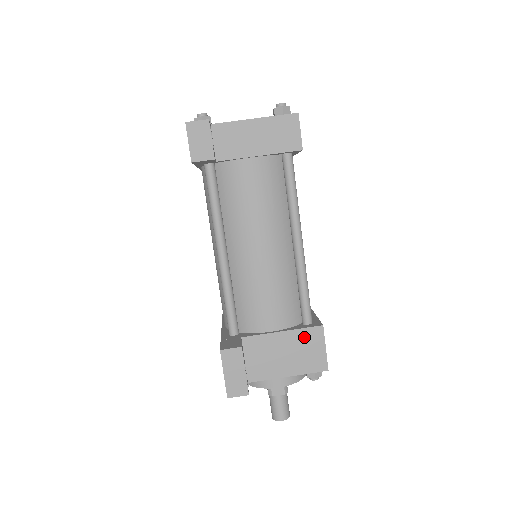
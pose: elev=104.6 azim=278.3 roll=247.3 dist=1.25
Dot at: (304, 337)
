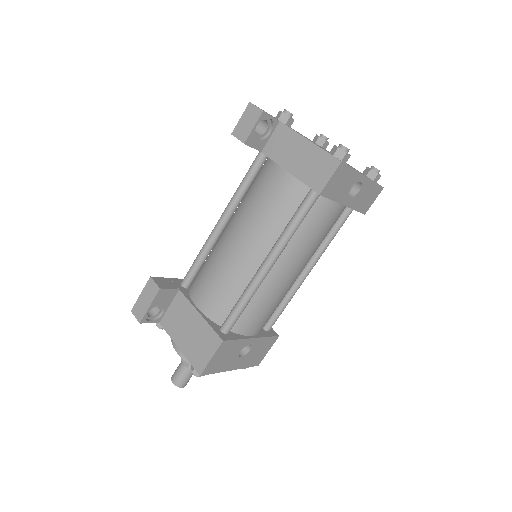
Dot at: (207, 334)
